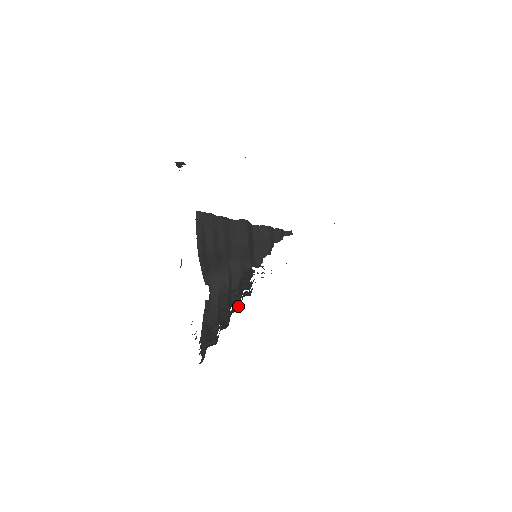
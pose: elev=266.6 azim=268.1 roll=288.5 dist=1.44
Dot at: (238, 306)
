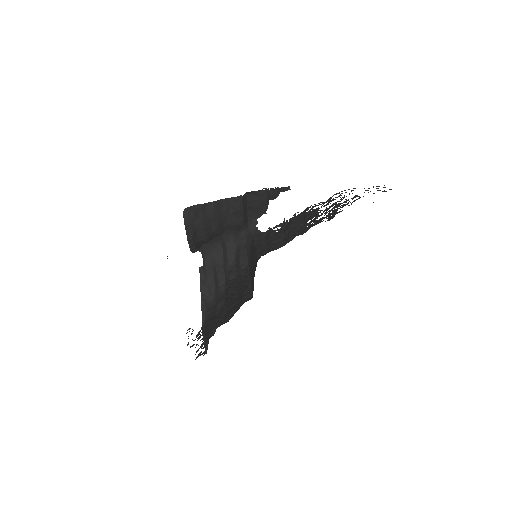
Dot at: occluded
